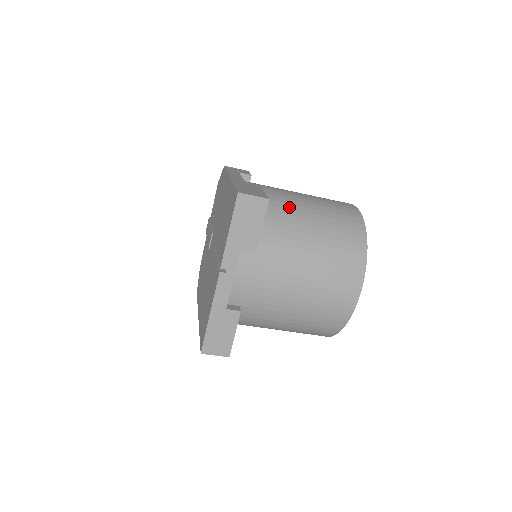
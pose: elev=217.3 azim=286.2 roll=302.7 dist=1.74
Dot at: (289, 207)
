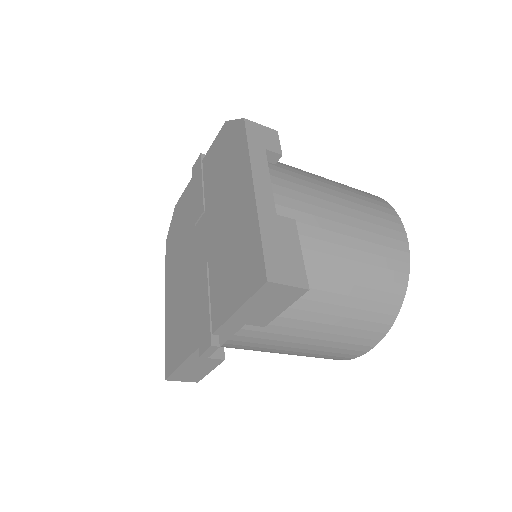
Dot at: (325, 249)
